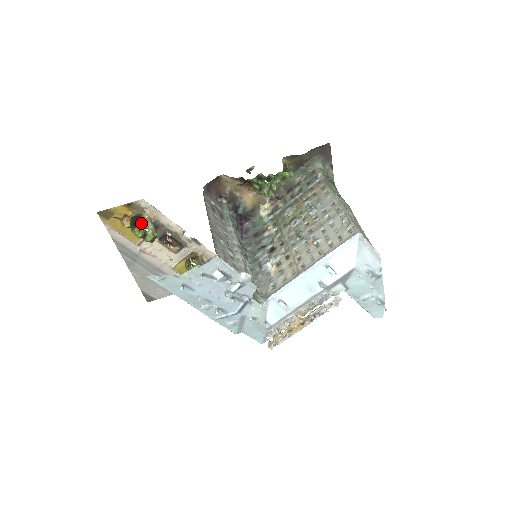
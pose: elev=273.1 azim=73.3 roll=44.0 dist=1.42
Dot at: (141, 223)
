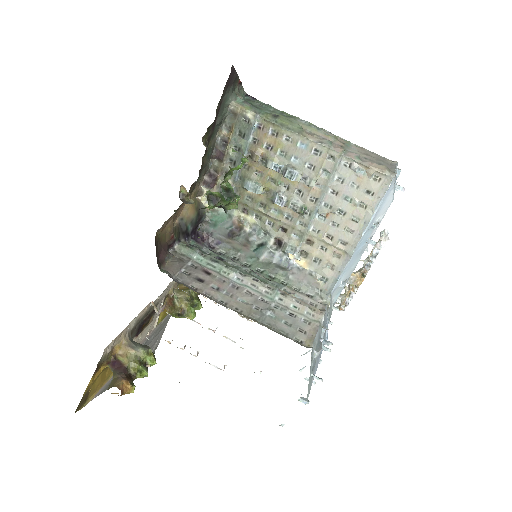
Dot at: (131, 365)
